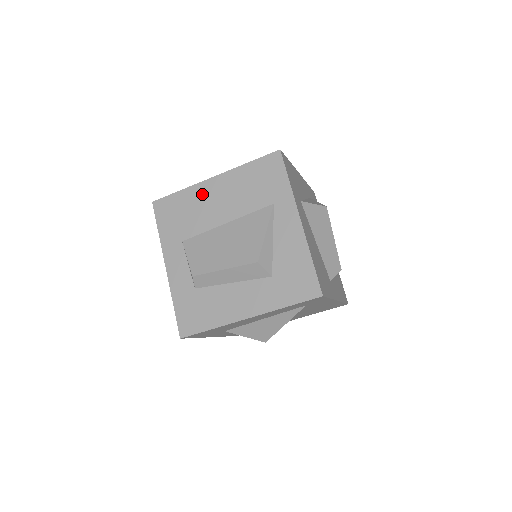
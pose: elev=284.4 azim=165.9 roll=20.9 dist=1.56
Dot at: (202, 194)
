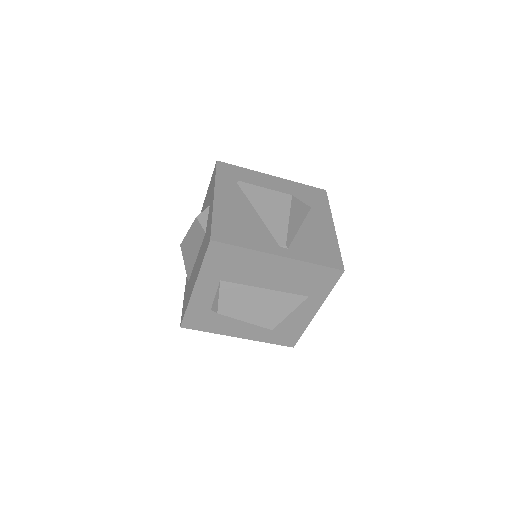
Dot at: (261, 262)
